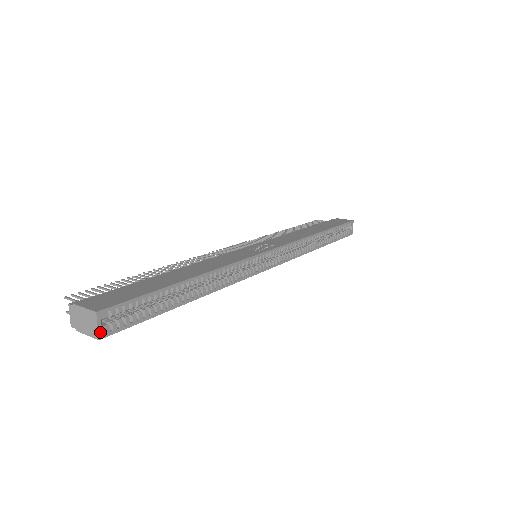
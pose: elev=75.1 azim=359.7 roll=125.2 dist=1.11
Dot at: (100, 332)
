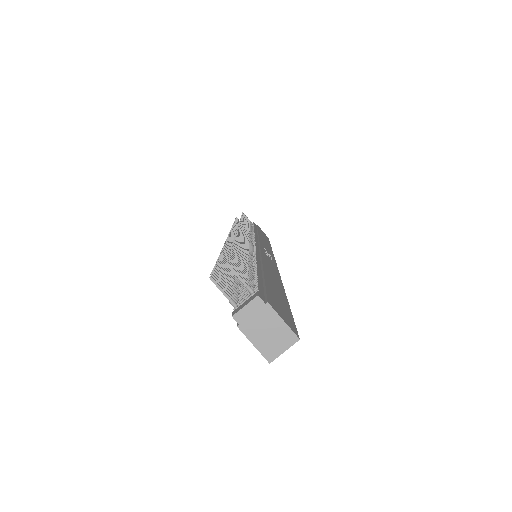
Dot at: (277, 356)
